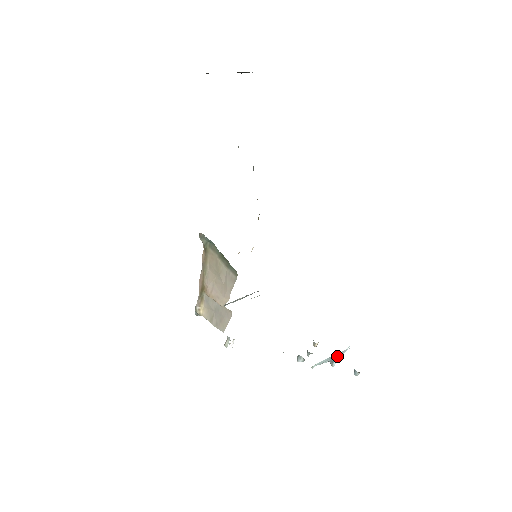
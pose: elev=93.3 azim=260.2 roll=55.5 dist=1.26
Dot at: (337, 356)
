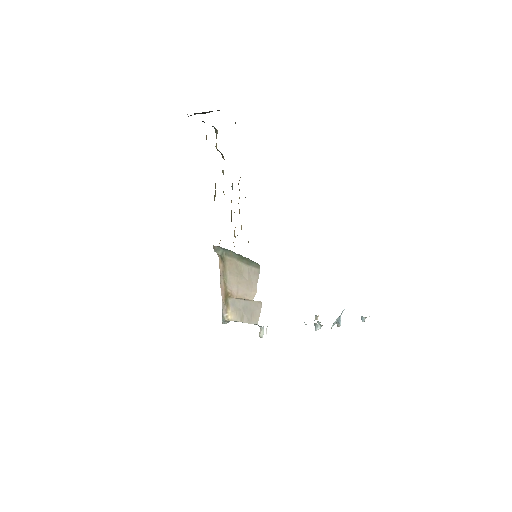
Dot at: (340, 316)
